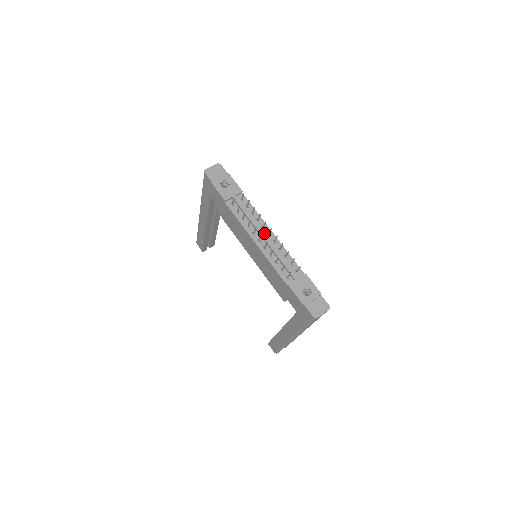
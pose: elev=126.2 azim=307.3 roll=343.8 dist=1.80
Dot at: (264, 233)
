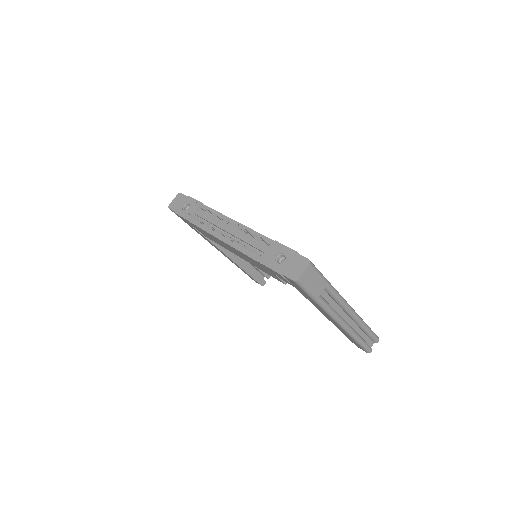
Dot at: (227, 227)
